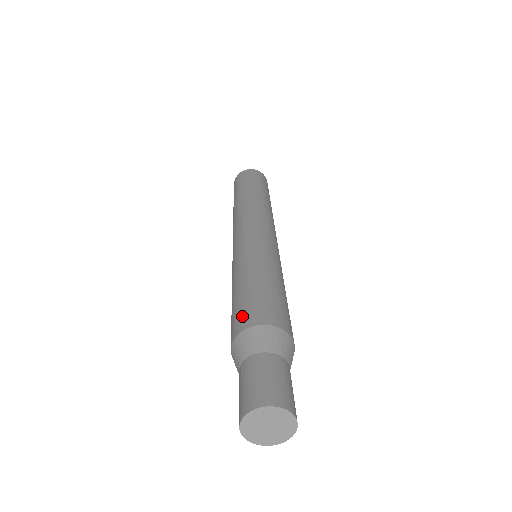
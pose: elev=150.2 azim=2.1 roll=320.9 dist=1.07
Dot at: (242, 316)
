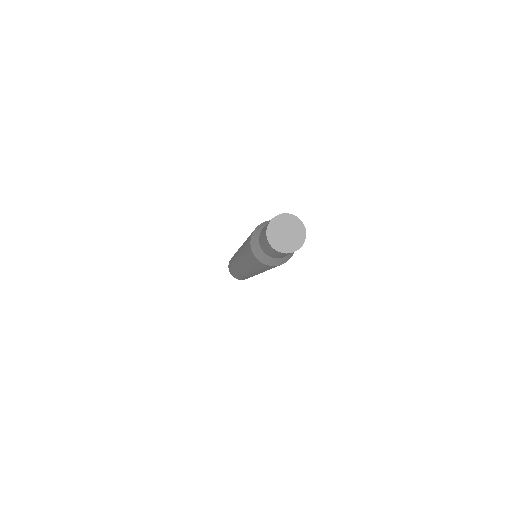
Dot at: (248, 246)
